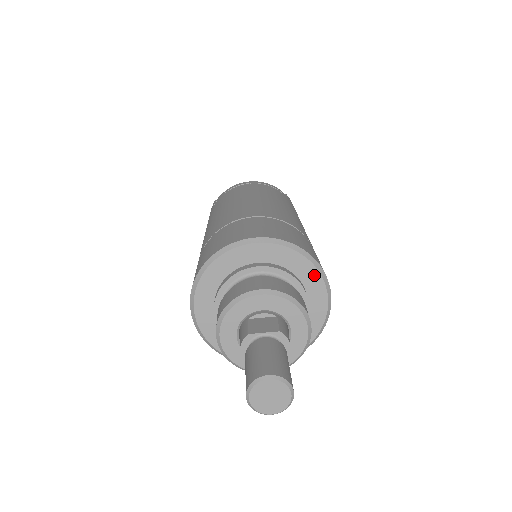
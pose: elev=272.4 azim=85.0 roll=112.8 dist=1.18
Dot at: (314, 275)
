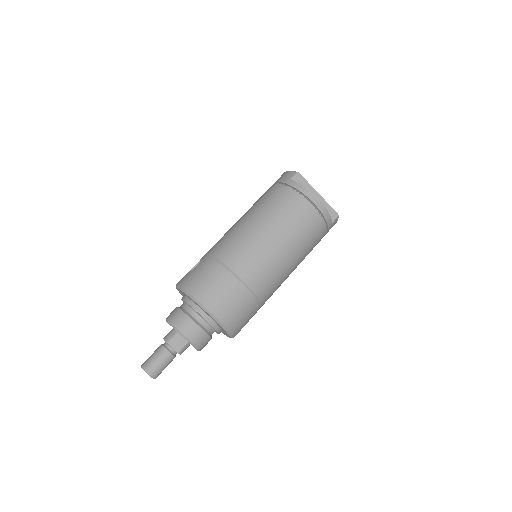
Dot at: (228, 335)
